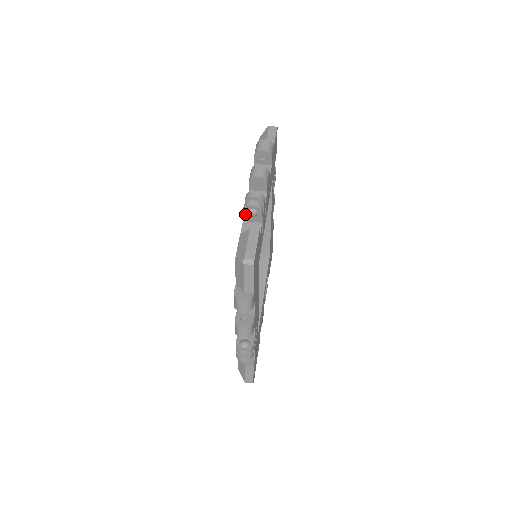
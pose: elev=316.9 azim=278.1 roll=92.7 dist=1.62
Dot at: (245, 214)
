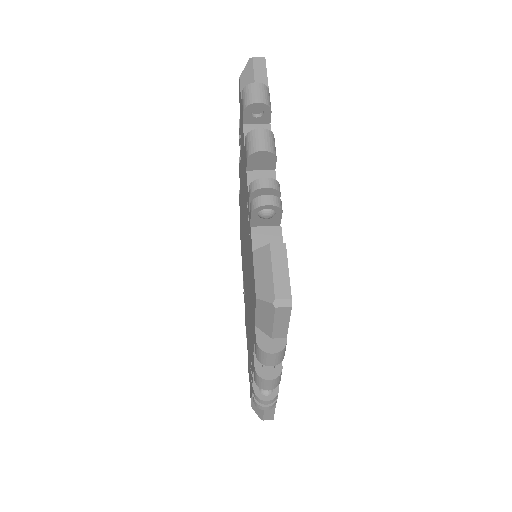
Dot at: (254, 216)
